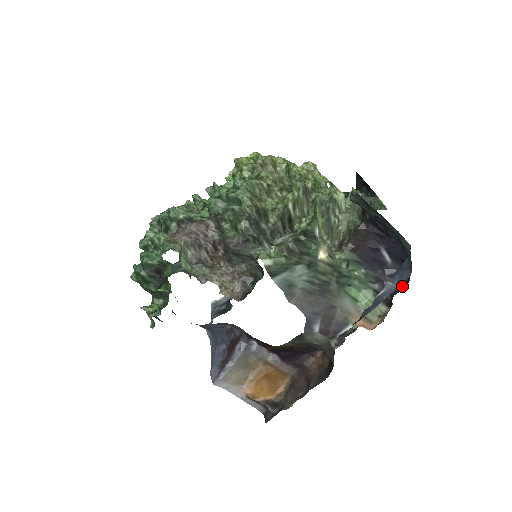
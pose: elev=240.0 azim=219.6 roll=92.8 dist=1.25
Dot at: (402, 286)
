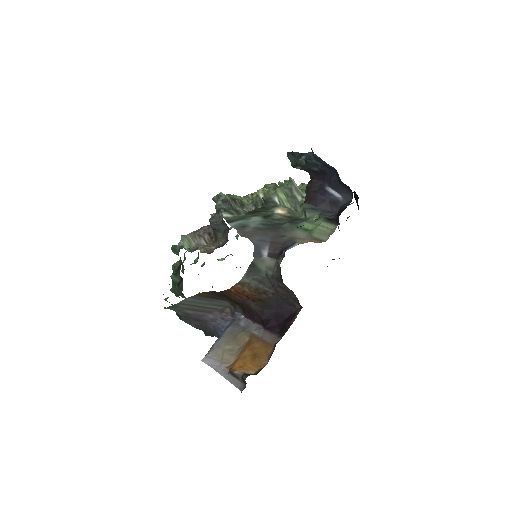
Dot at: occluded
